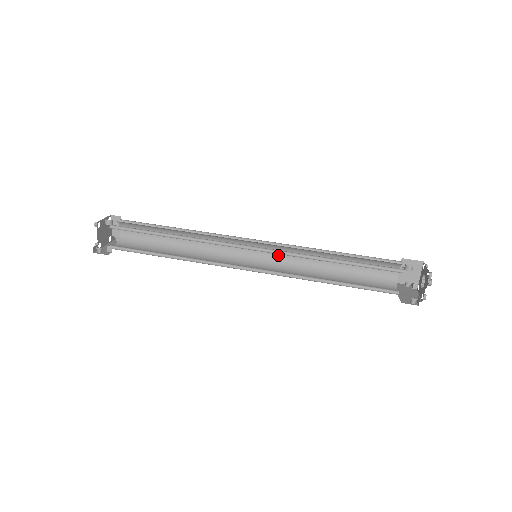
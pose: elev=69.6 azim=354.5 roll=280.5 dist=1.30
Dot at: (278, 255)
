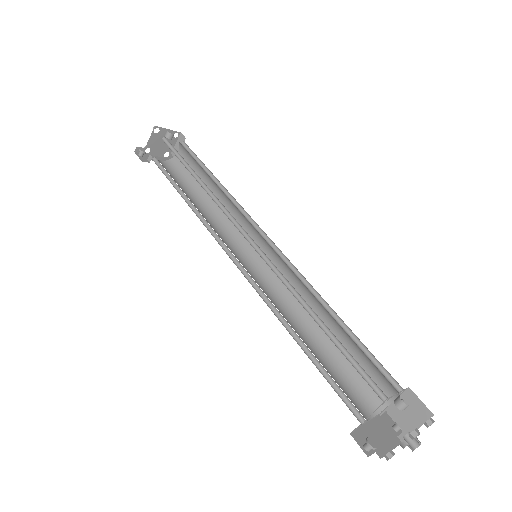
Dot at: occluded
